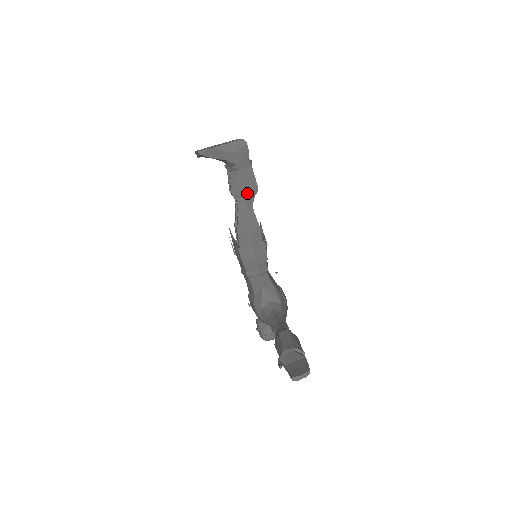
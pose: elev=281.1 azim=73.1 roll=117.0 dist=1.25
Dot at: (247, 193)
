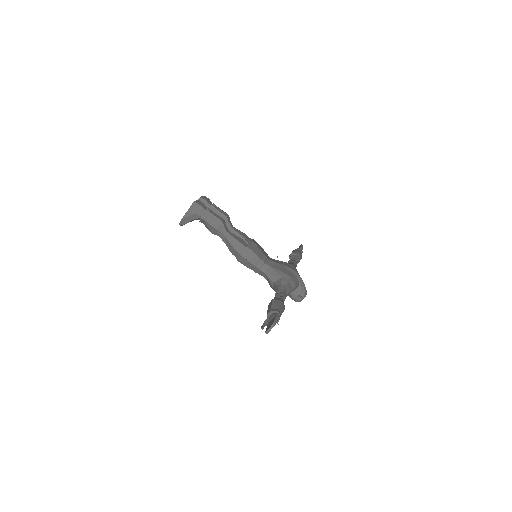
Dot at: (217, 229)
